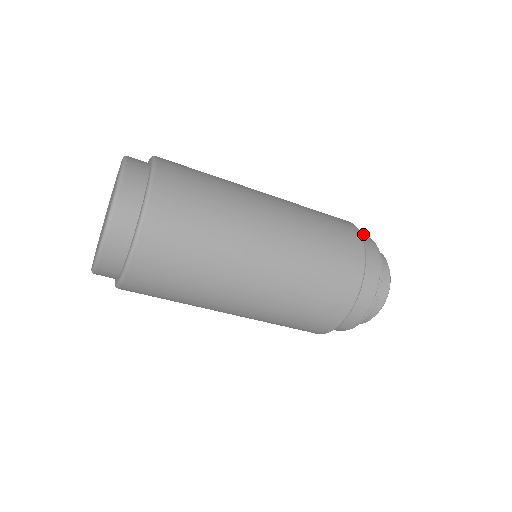
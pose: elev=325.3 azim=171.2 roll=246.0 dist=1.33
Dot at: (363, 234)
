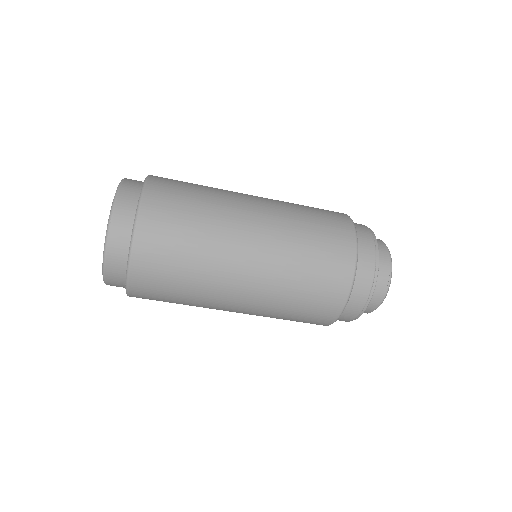
Dot at: occluded
